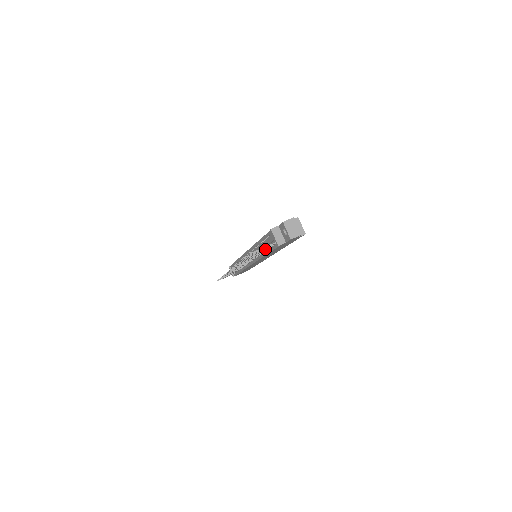
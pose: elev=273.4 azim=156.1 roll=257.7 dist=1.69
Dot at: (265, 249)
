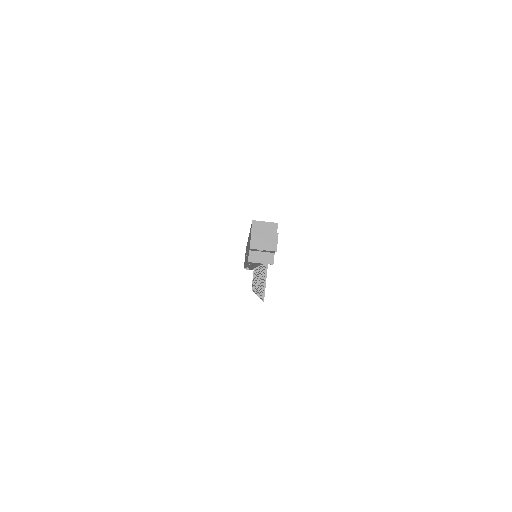
Dot at: occluded
